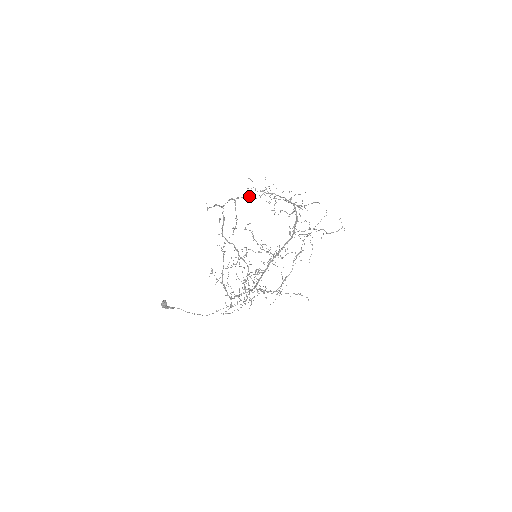
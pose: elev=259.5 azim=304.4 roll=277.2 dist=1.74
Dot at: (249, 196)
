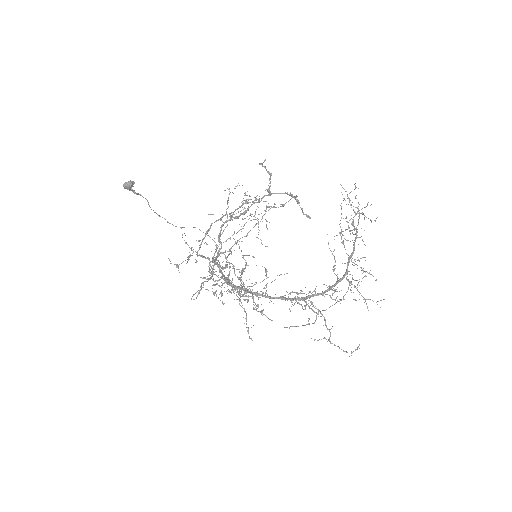
Dot at: occluded
